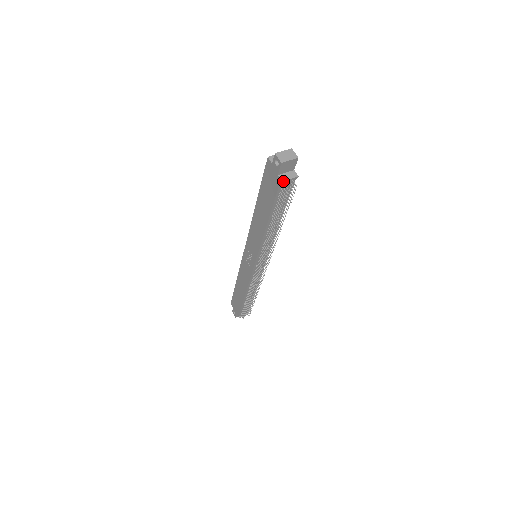
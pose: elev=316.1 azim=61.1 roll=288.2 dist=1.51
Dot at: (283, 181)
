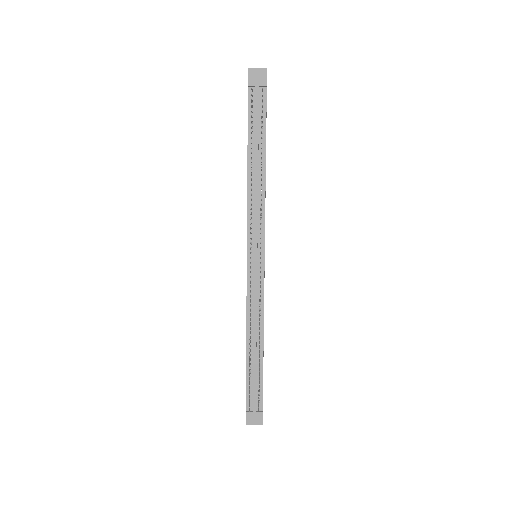
Dot at: (249, 84)
